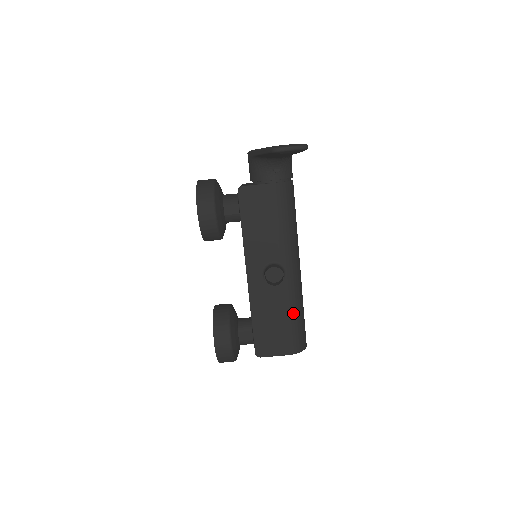
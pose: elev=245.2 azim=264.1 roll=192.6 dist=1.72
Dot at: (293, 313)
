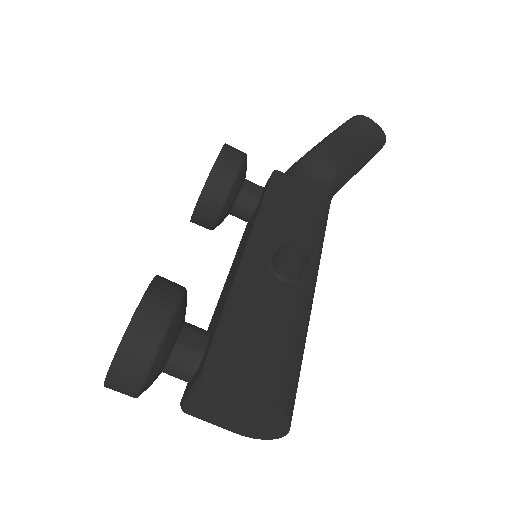
Dot at: (295, 338)
